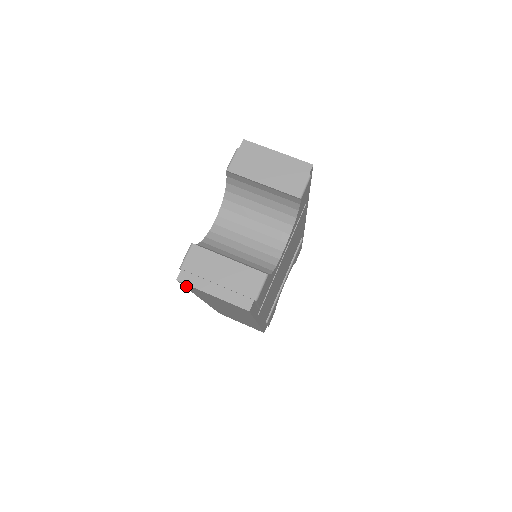
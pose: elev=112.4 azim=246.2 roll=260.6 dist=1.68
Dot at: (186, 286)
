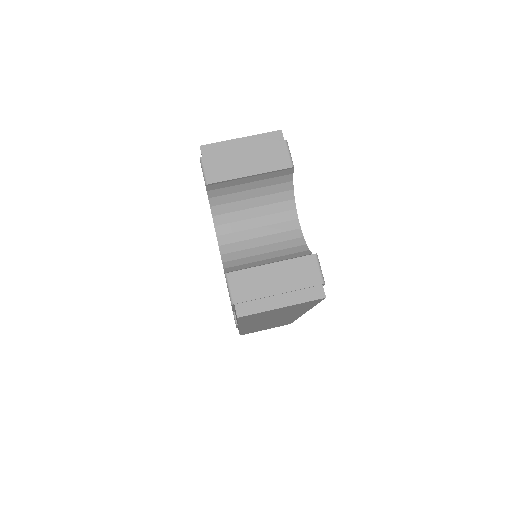
Dot at: (243, 319)
